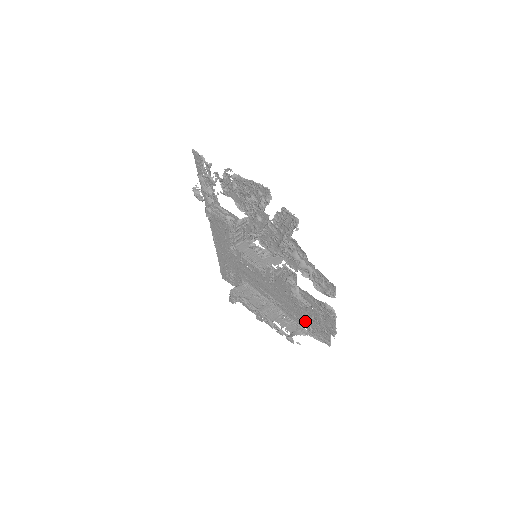
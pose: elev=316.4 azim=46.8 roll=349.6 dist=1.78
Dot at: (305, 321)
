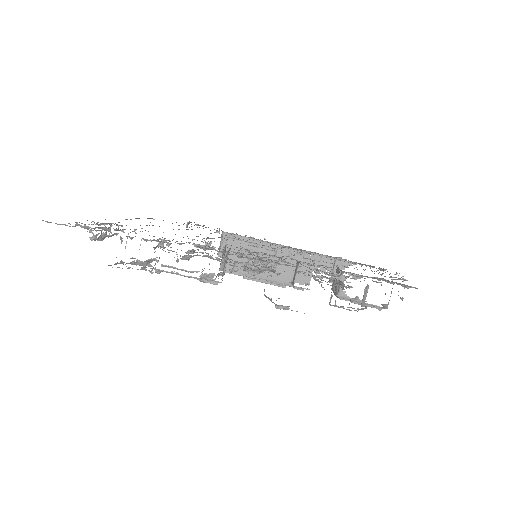
Dot at: occluded
